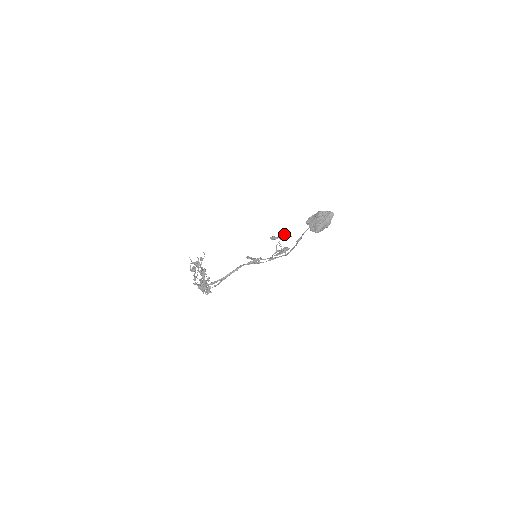
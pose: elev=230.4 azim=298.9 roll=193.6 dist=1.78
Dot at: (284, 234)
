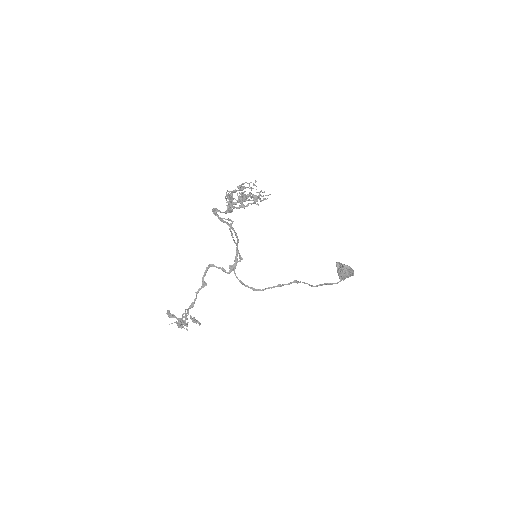
Dot at: (182, 321)
